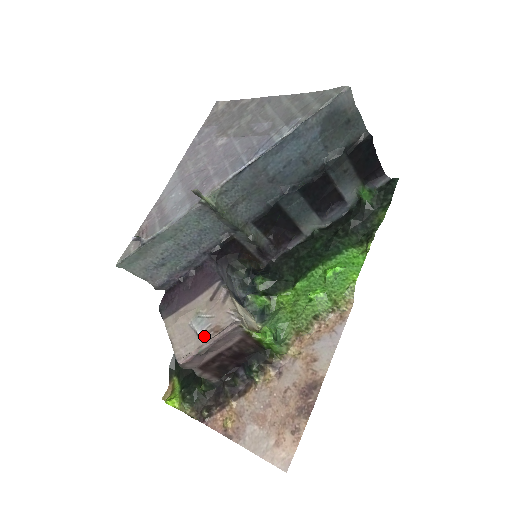
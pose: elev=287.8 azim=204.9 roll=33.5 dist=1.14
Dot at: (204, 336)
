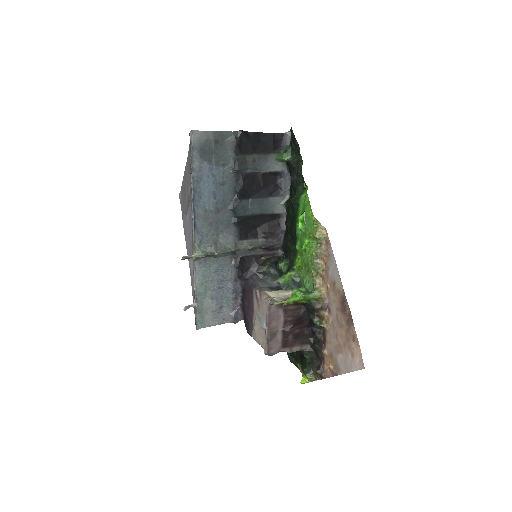
Dot at: occluded
